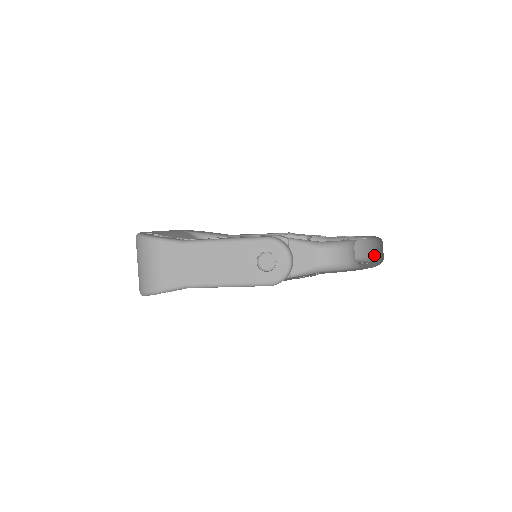
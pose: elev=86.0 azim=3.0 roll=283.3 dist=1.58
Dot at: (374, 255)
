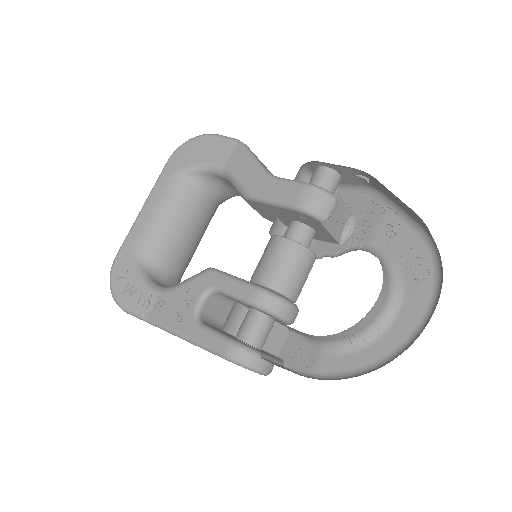
Dot at: (440, 257)
